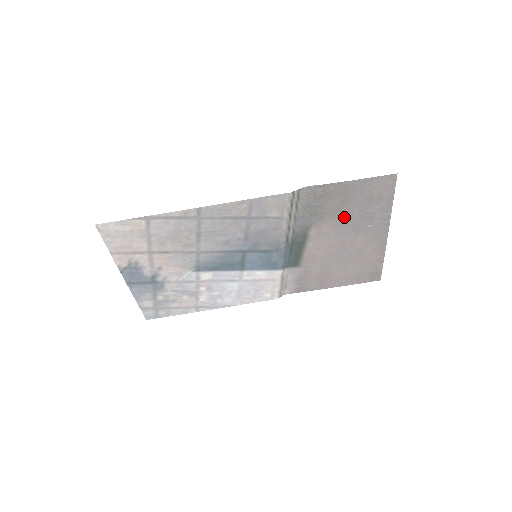
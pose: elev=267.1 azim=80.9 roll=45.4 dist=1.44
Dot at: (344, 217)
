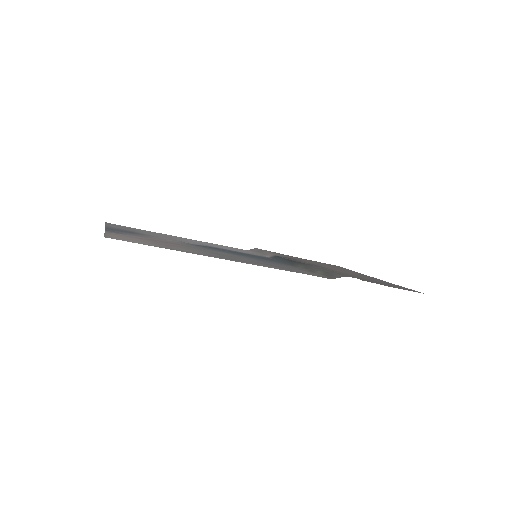
Dot at: (356, 276)
